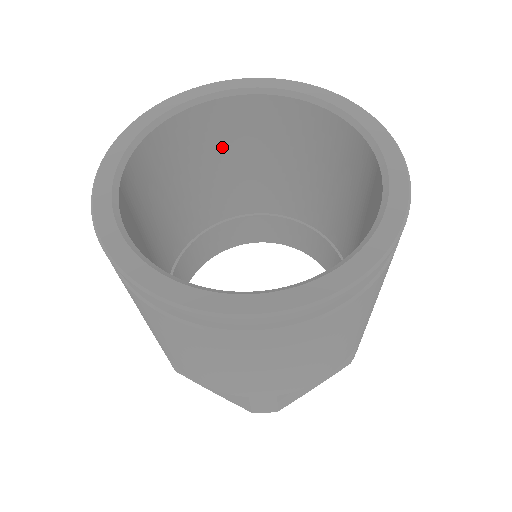
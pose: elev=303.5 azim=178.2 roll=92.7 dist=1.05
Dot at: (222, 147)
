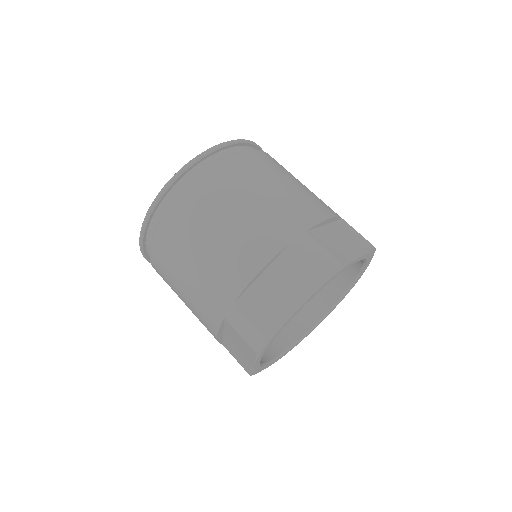
Dot at: occluded
